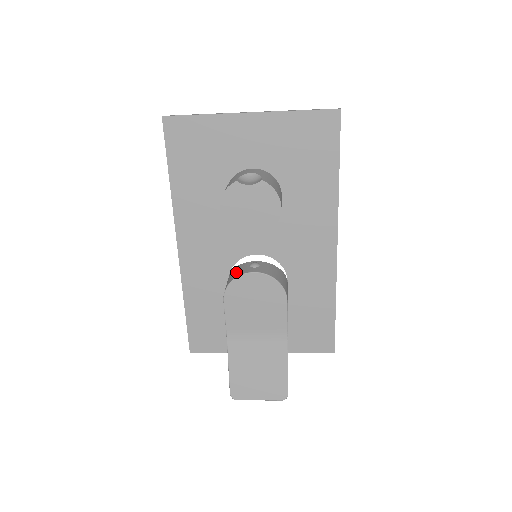
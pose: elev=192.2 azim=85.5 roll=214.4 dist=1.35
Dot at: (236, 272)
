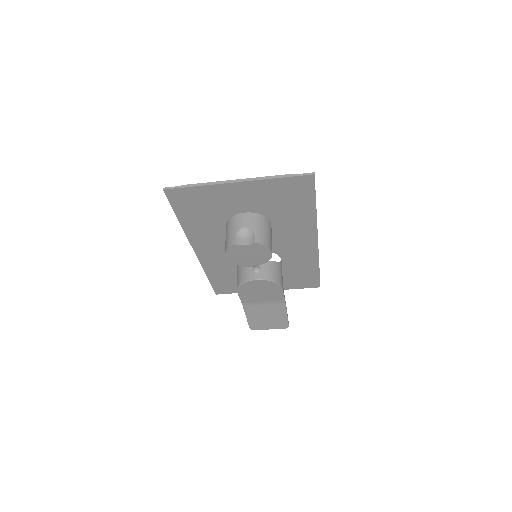
Dot at: (243, 274)
